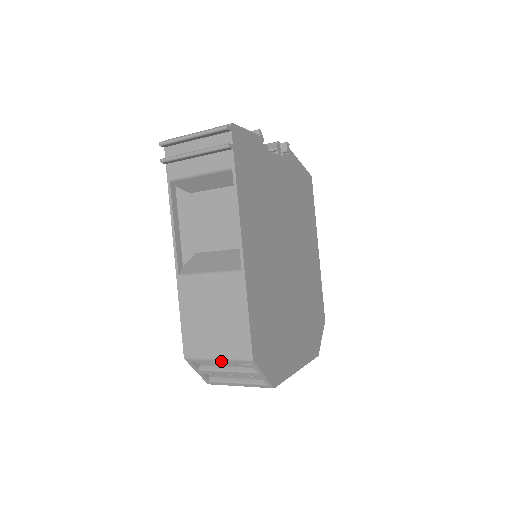
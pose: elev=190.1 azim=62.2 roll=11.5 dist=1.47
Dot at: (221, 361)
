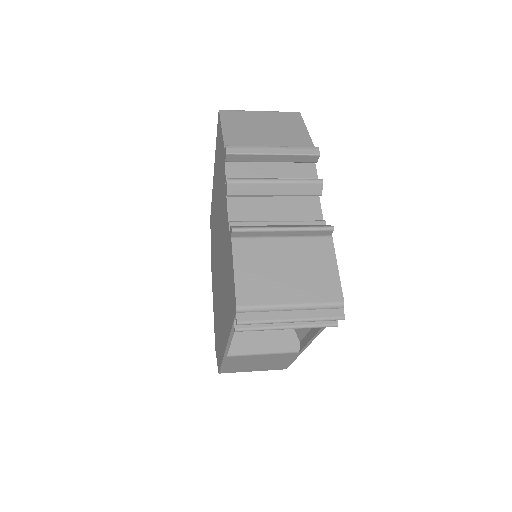
Dot at: occluded
